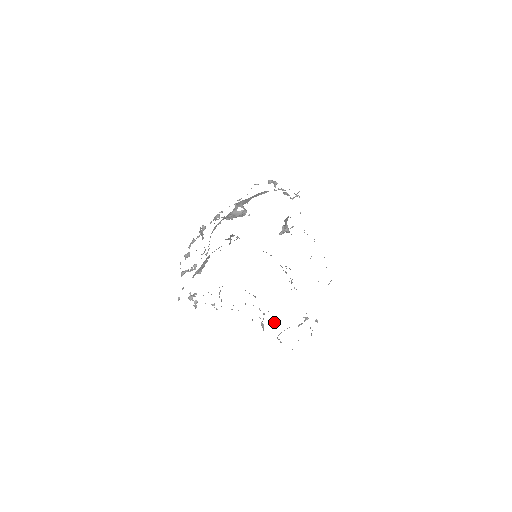
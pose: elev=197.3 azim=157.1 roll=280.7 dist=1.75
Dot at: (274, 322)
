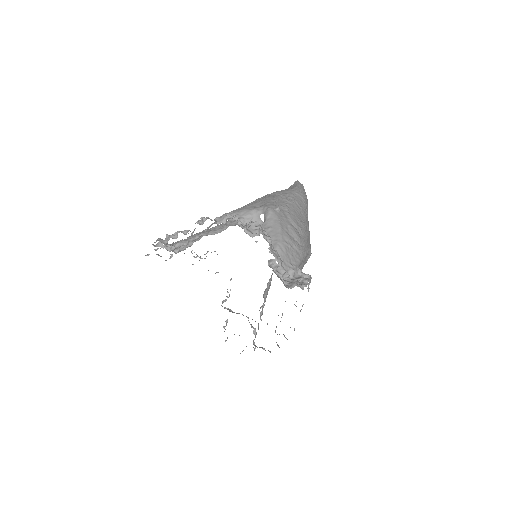
Dot at: occluded
